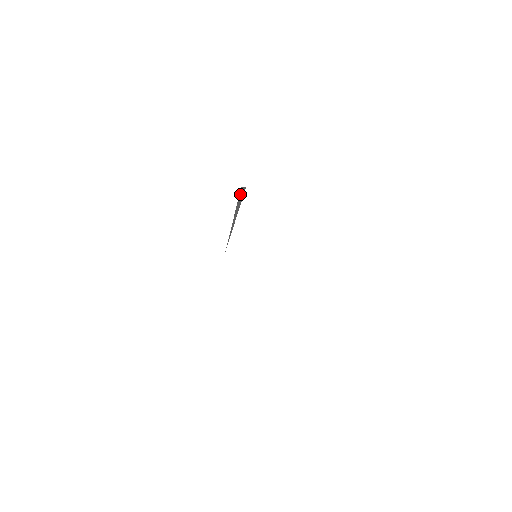
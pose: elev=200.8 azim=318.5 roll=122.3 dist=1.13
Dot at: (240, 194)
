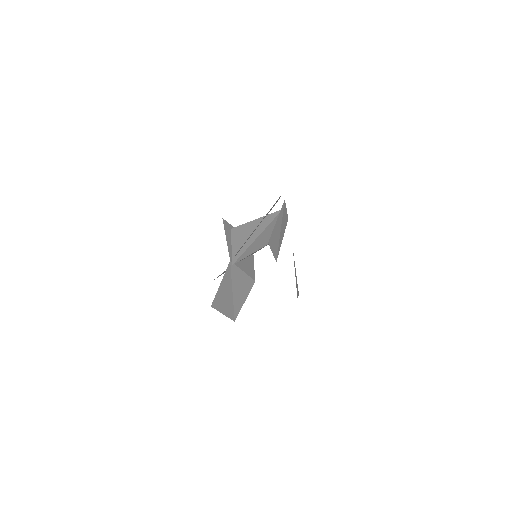
Dot at: (229, 227)
